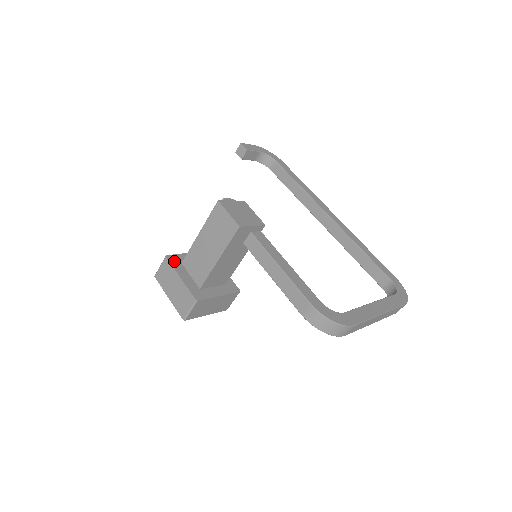
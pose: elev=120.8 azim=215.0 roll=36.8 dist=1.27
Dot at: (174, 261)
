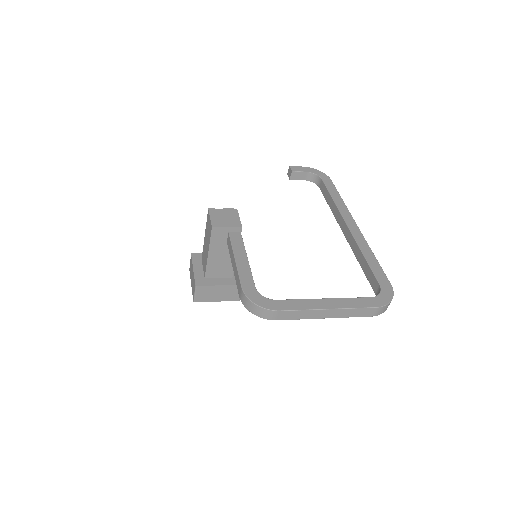
Dot at: (196, 257)
